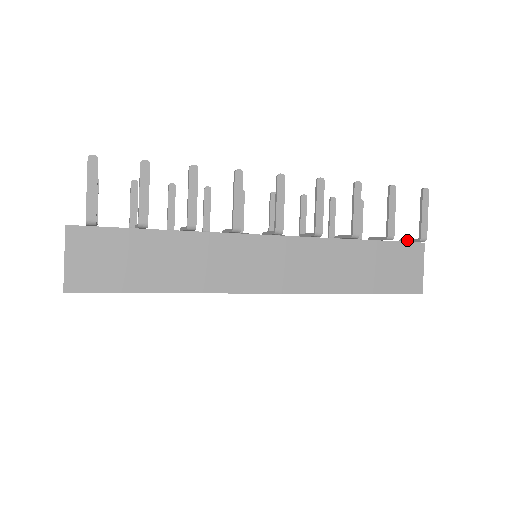
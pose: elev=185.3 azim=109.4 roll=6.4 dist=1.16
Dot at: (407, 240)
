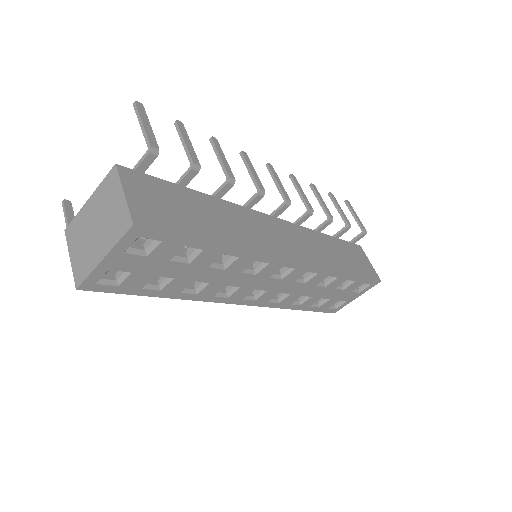
Dot at: (351, 241)
